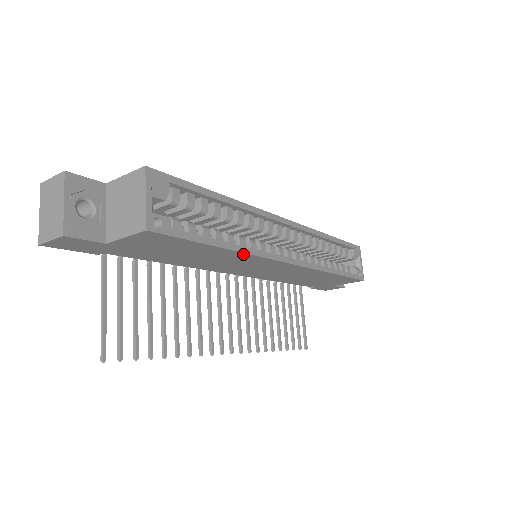
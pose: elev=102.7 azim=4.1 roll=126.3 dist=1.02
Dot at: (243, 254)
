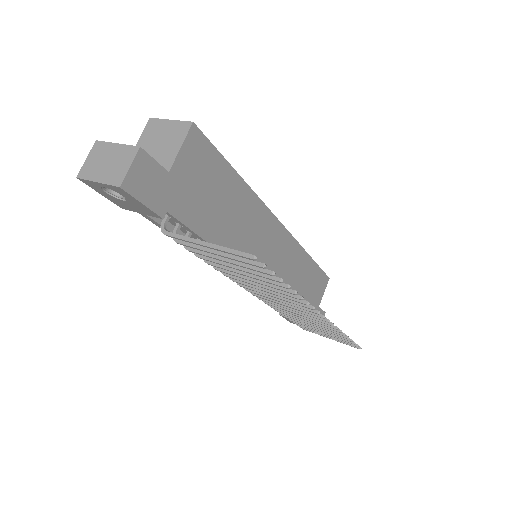
Dot at: (253, 196)
